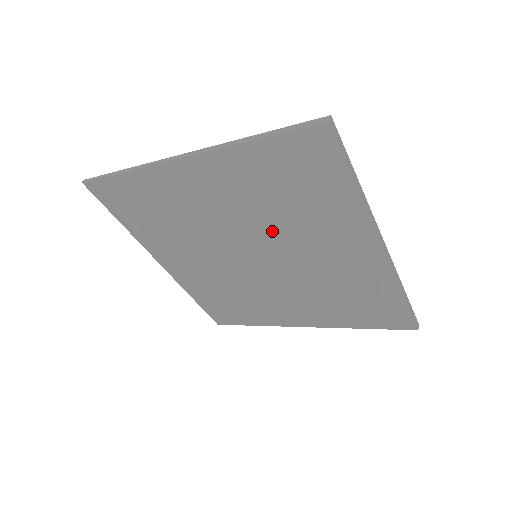
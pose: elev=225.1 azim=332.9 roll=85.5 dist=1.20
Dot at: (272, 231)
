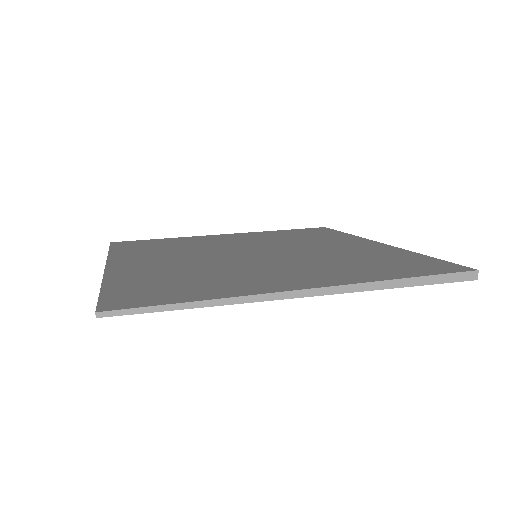
Dot at: occluded
